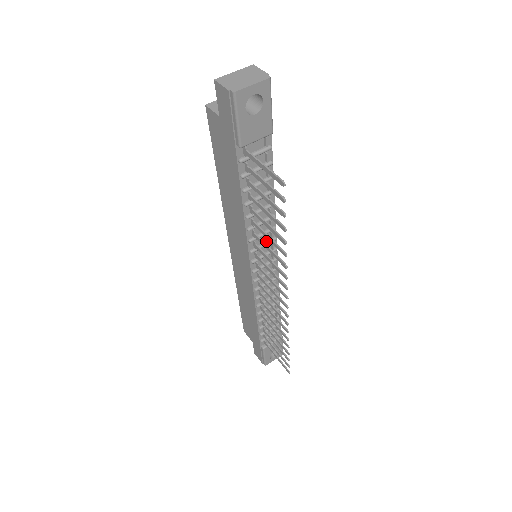
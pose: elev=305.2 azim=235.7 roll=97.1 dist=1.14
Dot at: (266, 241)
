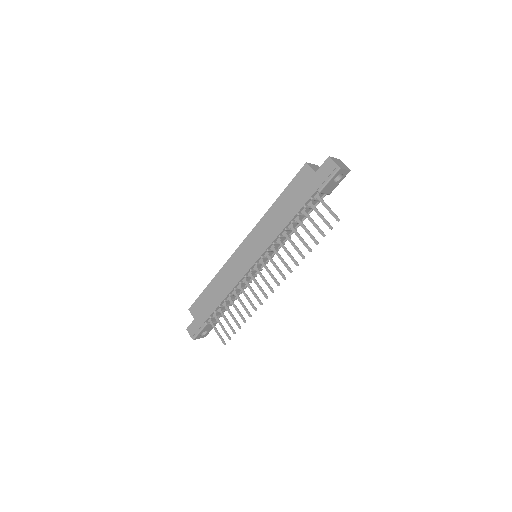
Dot at: occluded
